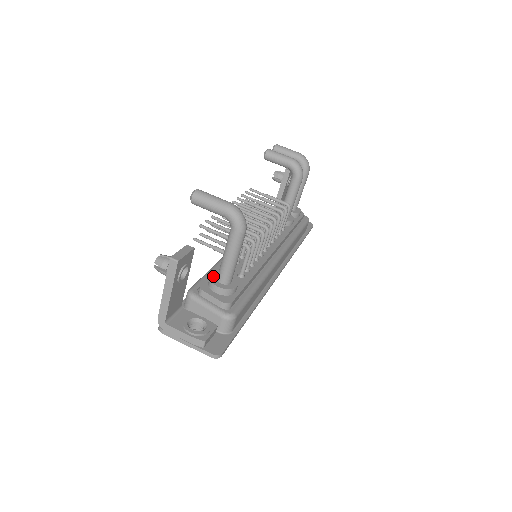
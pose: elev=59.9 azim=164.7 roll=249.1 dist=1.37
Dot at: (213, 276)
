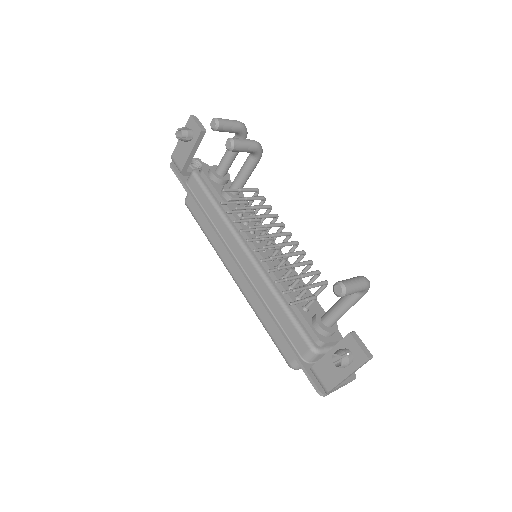
Dot at: (321, 325)
